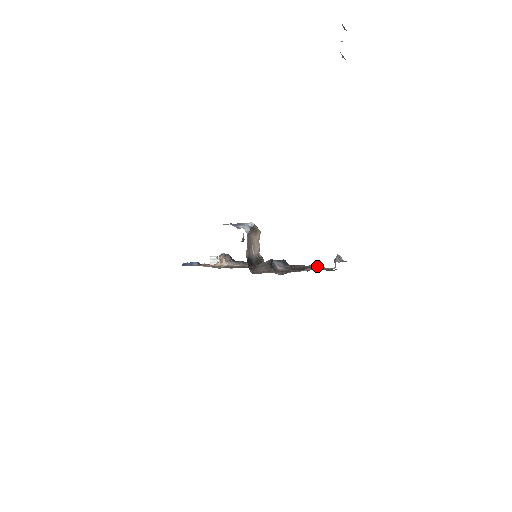
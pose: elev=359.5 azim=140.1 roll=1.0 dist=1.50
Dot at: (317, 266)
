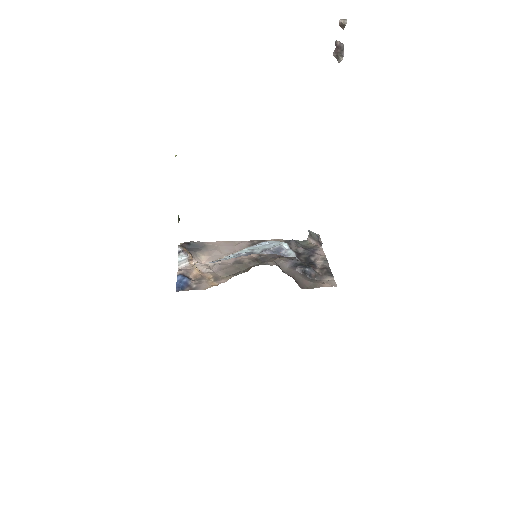
Dot at: (309, 250)
